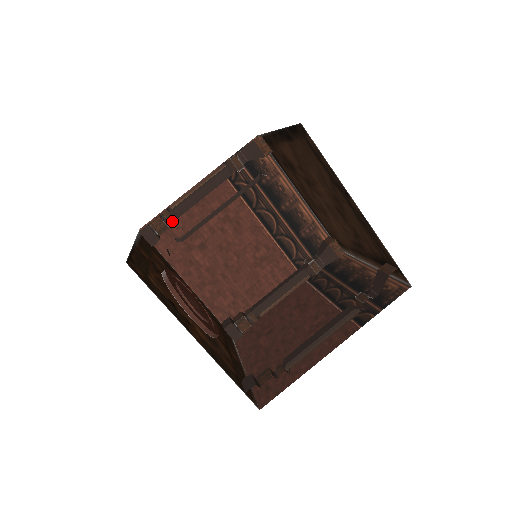
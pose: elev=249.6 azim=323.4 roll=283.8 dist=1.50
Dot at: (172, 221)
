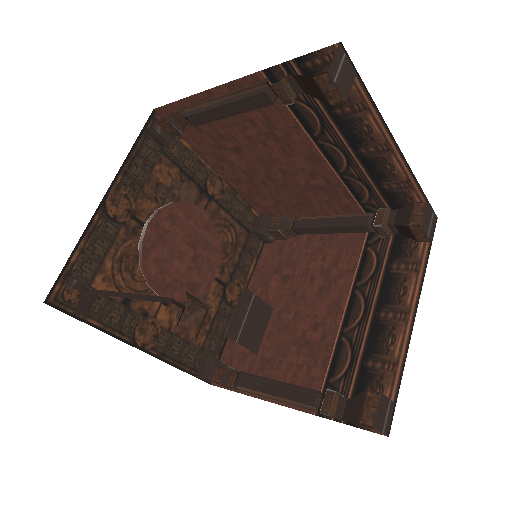
Dot at: occluded
